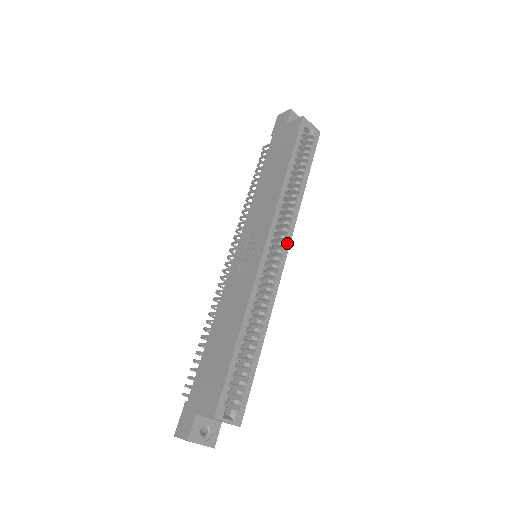
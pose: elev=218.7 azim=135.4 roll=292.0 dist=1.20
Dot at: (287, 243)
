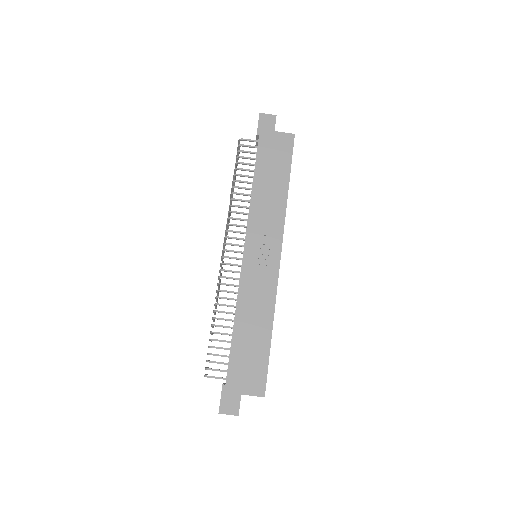
Dot at: occluded
